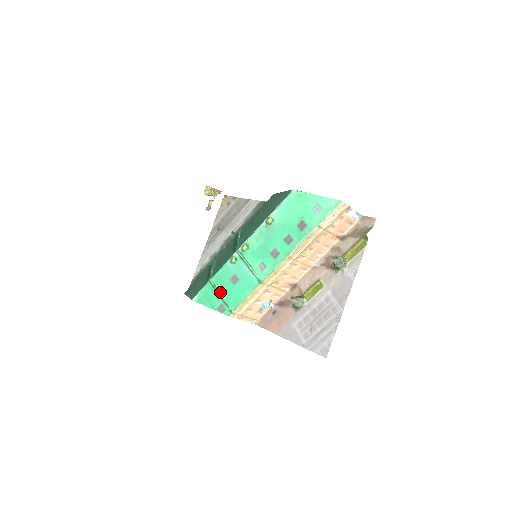
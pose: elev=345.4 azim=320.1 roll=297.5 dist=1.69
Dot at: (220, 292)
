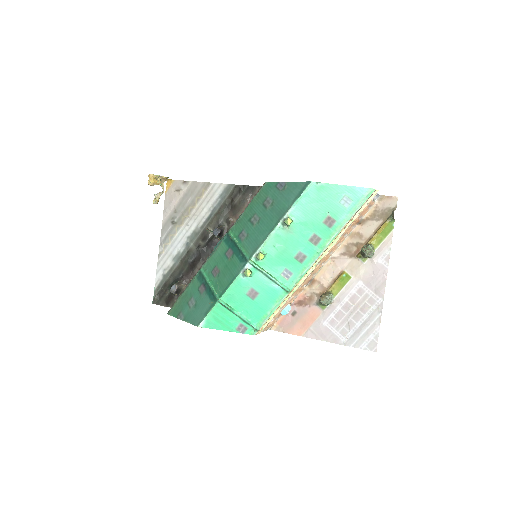
Dot at: (236, 311)
